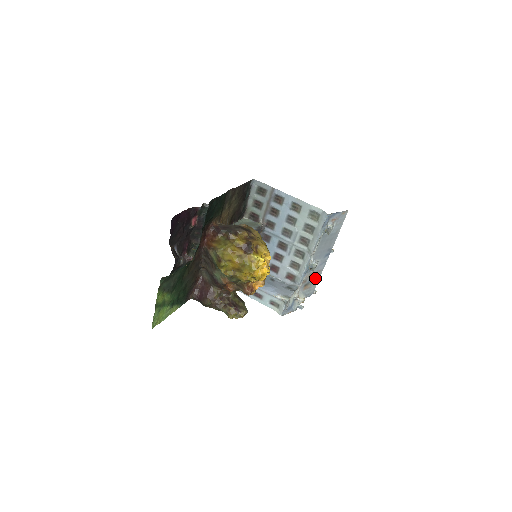
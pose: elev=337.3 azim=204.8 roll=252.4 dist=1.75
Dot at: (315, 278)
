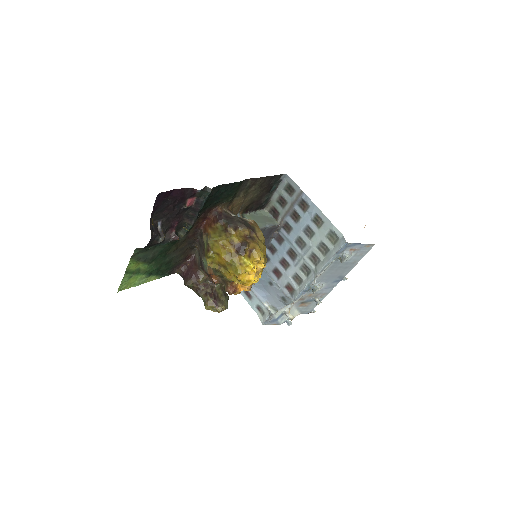
Dot at: (316, 299)
